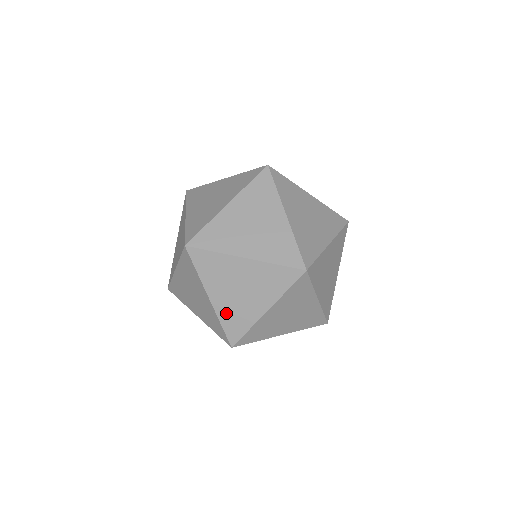
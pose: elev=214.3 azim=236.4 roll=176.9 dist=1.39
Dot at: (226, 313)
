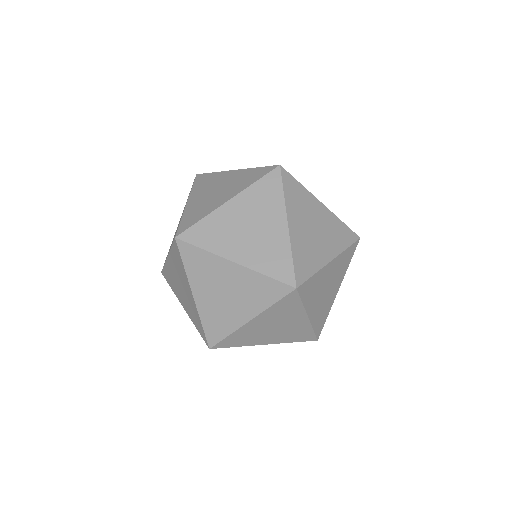
Dot at: (192, 210)
